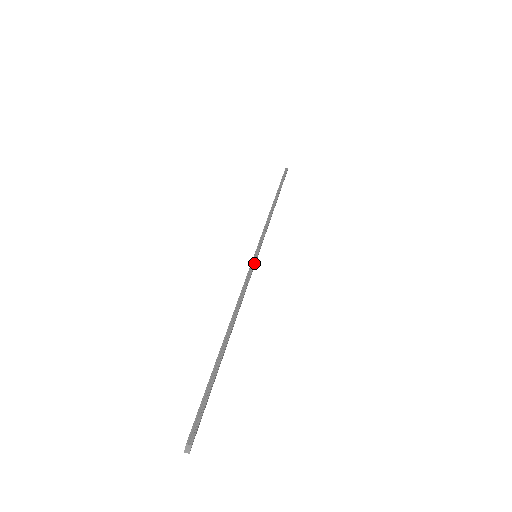
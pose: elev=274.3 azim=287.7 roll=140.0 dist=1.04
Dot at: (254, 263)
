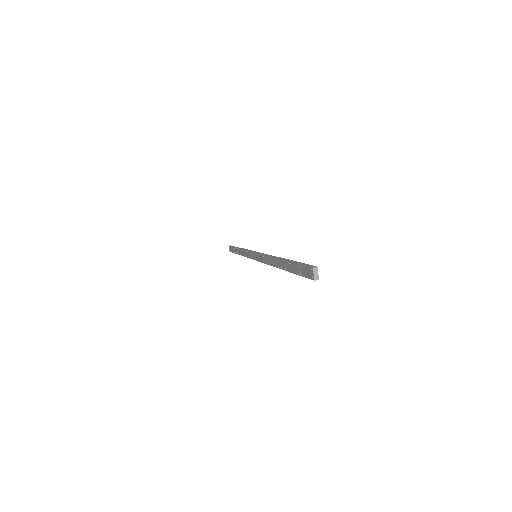
Dot at: (259, 252)
